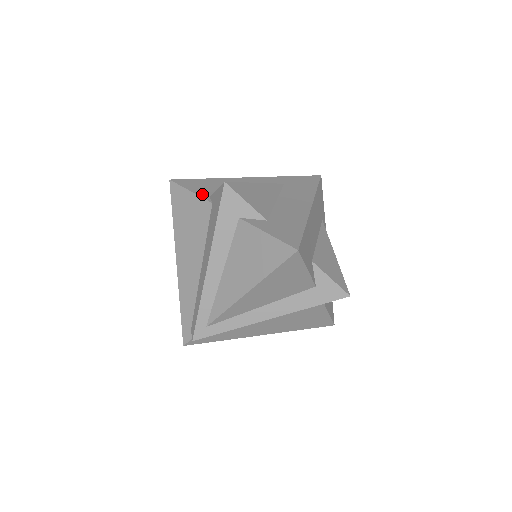
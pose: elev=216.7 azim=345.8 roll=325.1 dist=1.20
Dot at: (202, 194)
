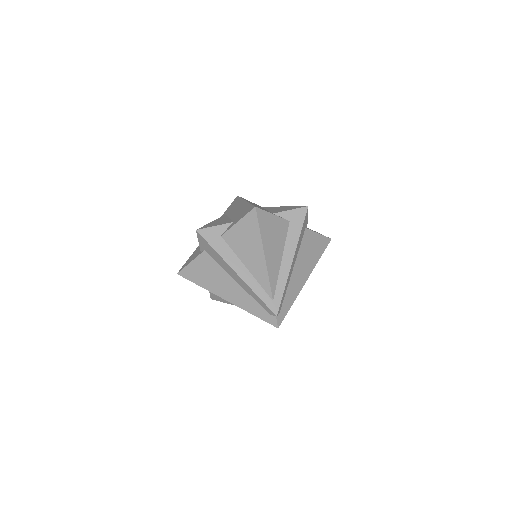
Dot at: (196, 256)
